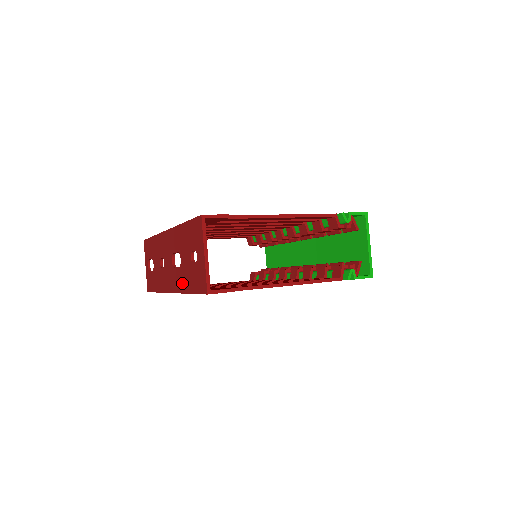
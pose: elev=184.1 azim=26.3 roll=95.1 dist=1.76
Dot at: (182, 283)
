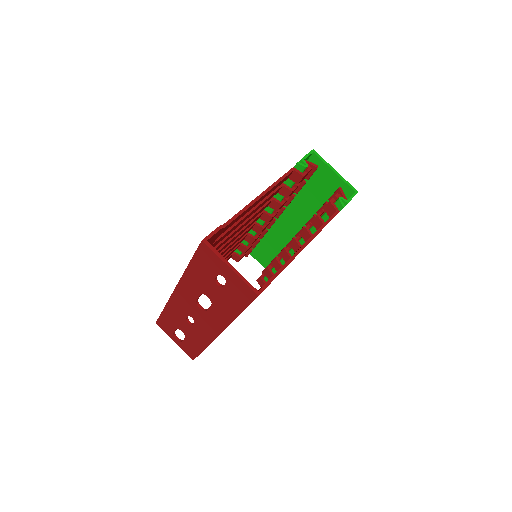
Dot at: (225, 314)
